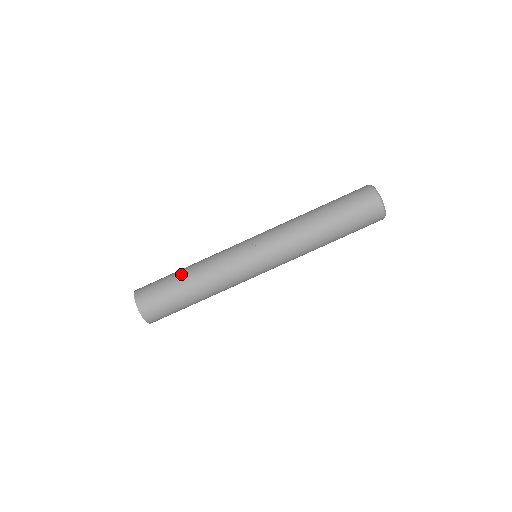
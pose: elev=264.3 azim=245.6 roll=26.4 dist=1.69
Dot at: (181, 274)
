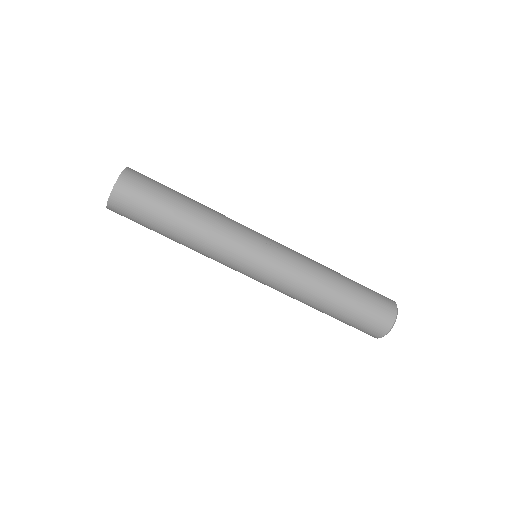
Dot at: (186, 197)
